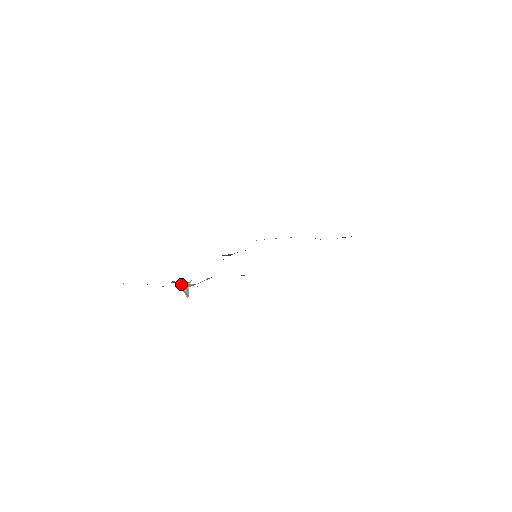
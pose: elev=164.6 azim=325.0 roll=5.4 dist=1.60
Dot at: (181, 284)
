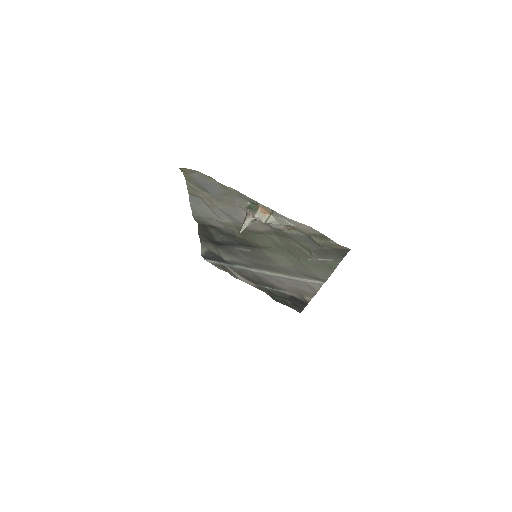
Dot at: (256, 214)
